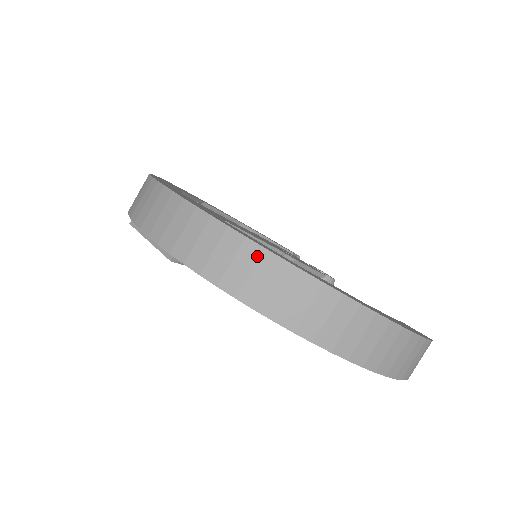
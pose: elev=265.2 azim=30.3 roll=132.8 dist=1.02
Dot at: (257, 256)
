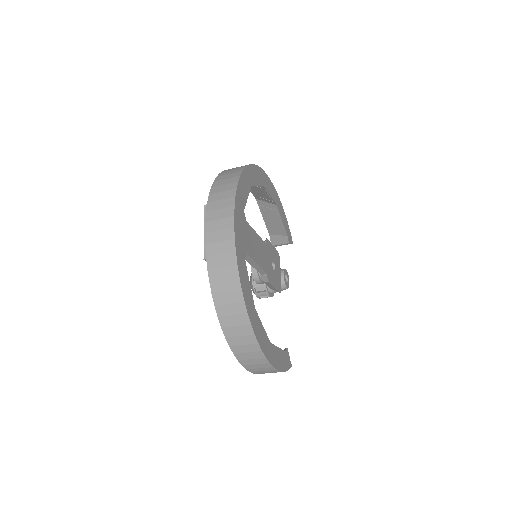
Dot at: (238, 301)
